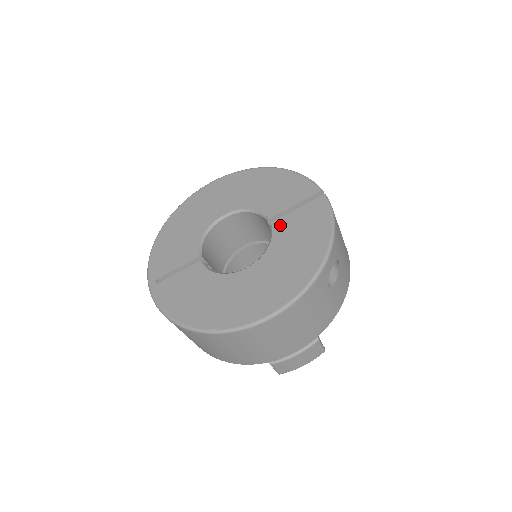
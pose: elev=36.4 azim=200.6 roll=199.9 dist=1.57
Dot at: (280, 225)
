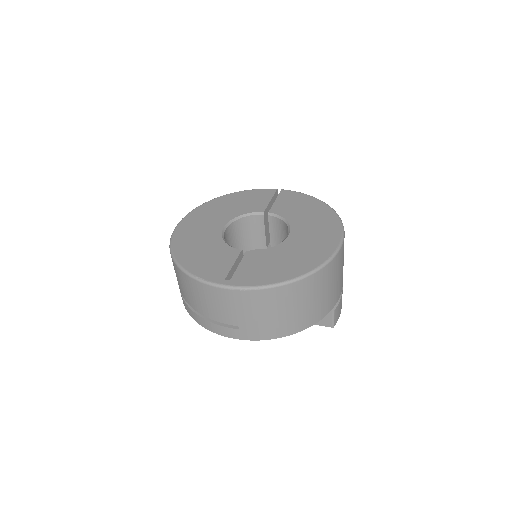
Dot at: (277, 210)
